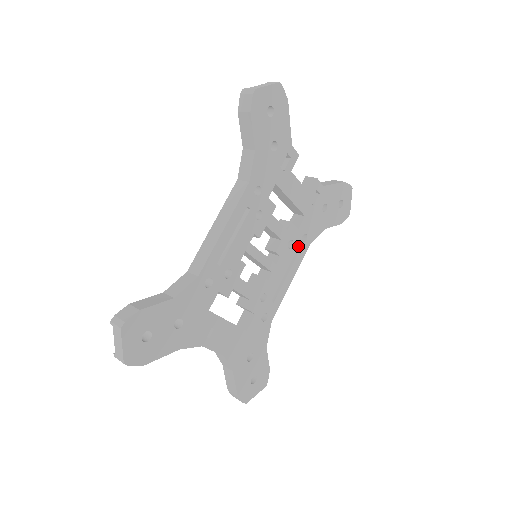
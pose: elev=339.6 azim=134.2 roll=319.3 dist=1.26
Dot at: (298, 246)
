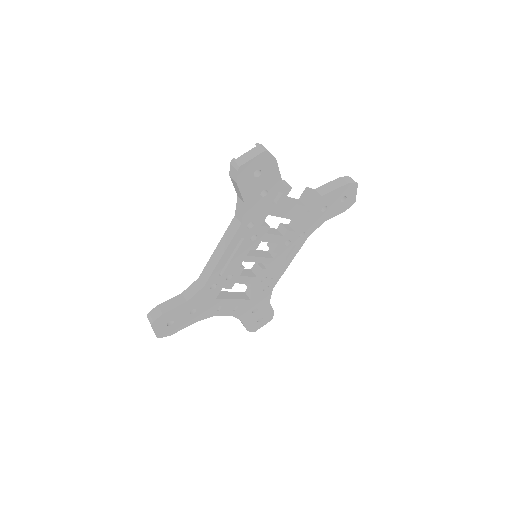
Dot at: (296, 241)
